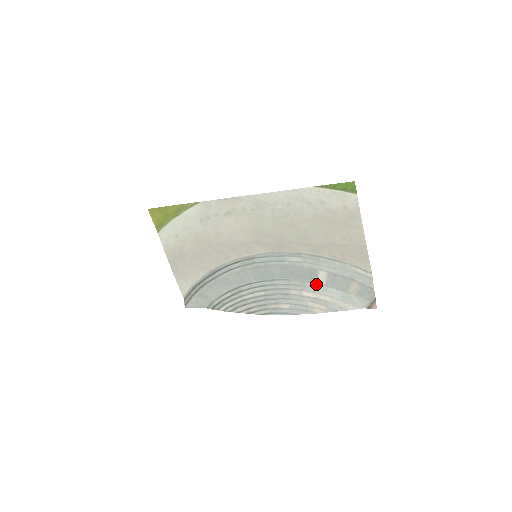
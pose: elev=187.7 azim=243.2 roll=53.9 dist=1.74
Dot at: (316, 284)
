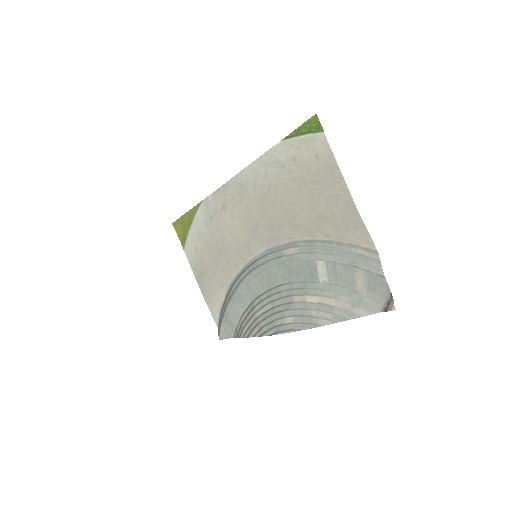
Dot at: (318, 283)
